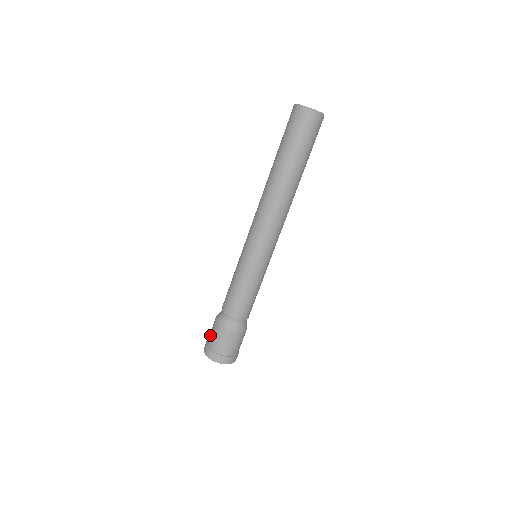
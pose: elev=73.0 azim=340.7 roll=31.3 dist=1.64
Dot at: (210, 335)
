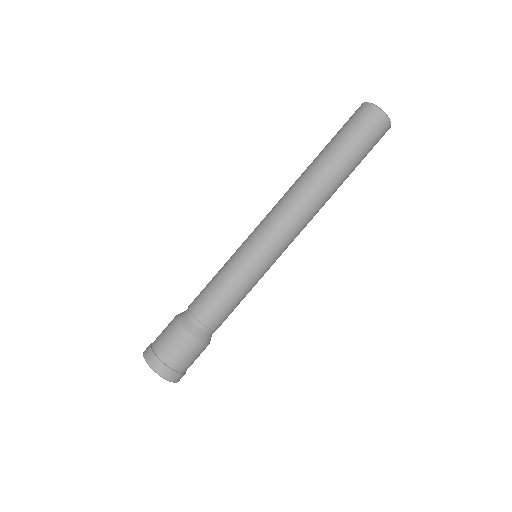
Dot at: occluded
